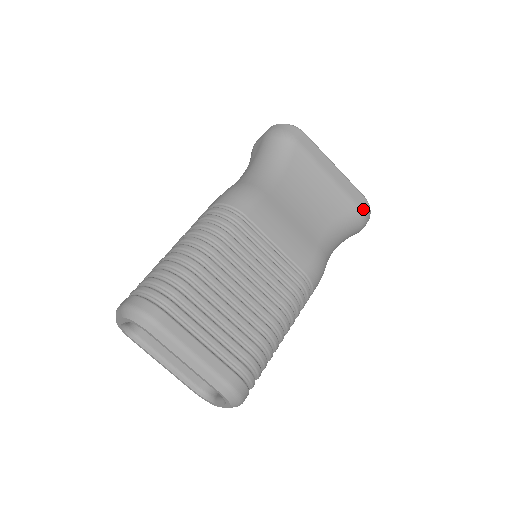
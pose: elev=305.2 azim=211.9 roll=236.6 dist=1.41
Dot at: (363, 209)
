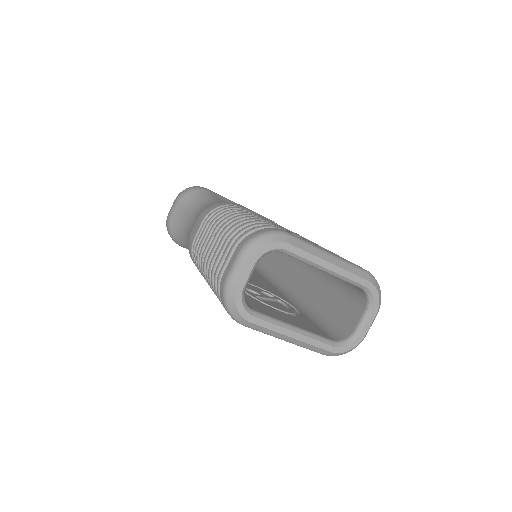
Dot at: occluded
